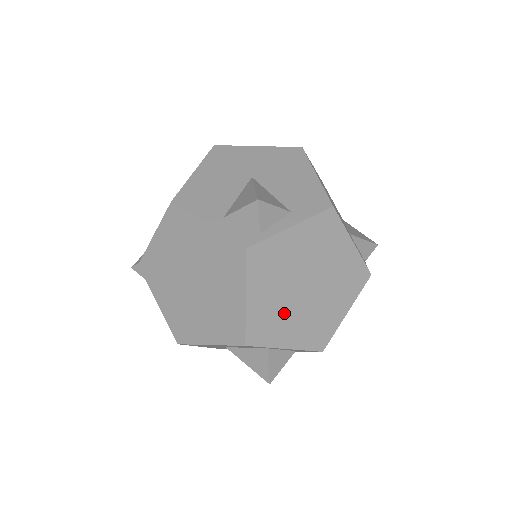
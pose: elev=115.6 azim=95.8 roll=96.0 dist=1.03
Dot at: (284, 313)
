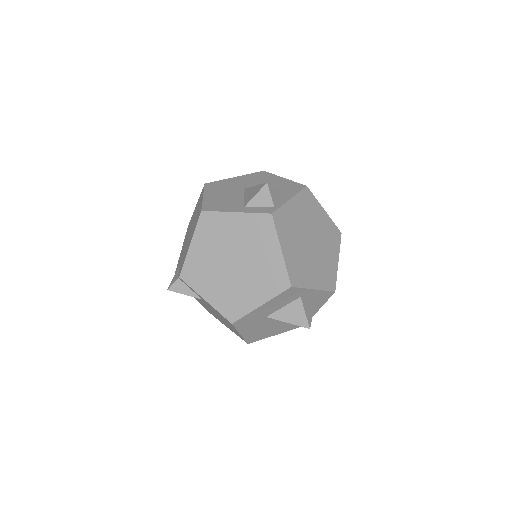
Dot at: (305, 261)
